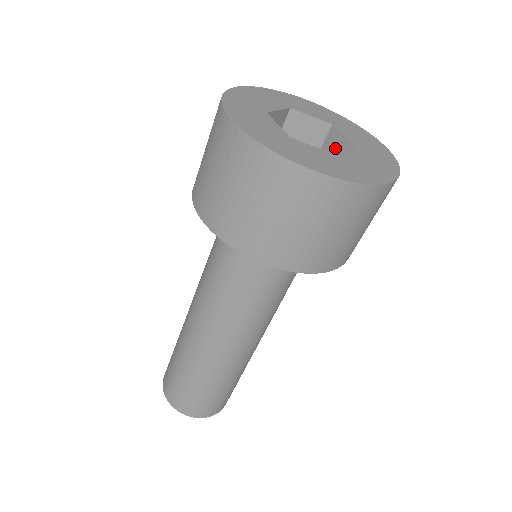
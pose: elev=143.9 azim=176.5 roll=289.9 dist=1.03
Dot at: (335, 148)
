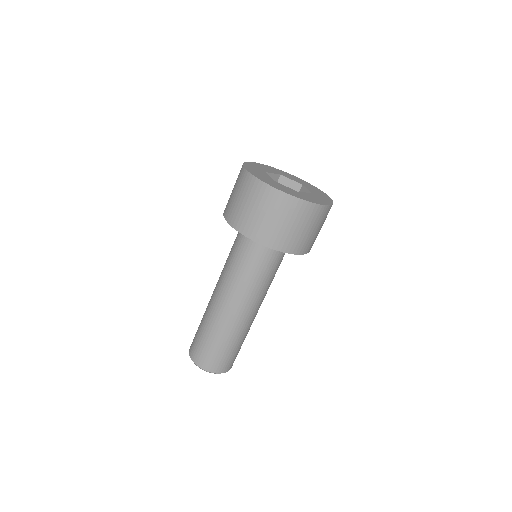
Dot at: occluded
